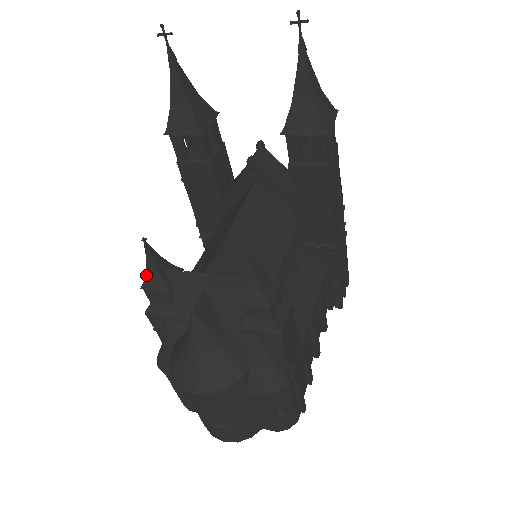
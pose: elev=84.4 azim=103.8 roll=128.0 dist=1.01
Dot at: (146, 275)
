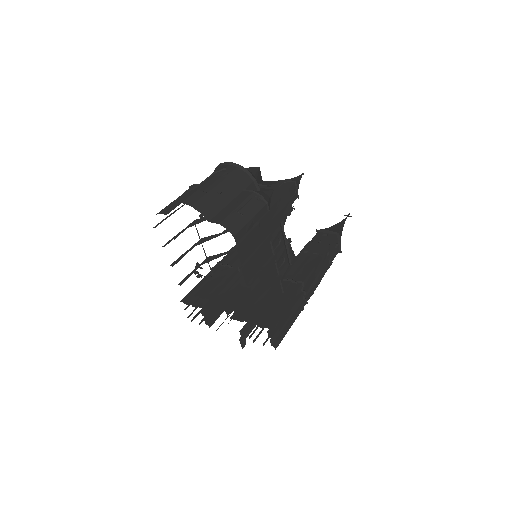
Dot at: occluded
